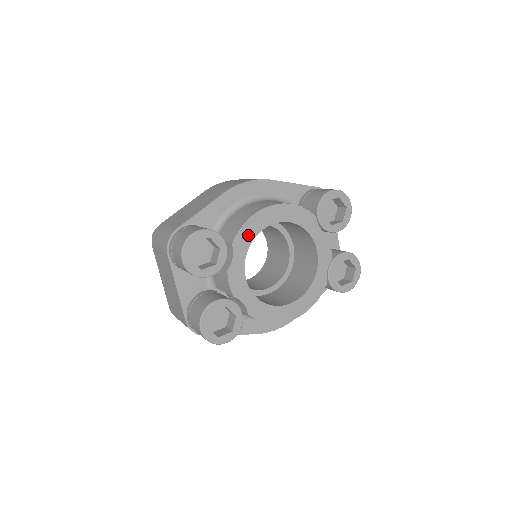
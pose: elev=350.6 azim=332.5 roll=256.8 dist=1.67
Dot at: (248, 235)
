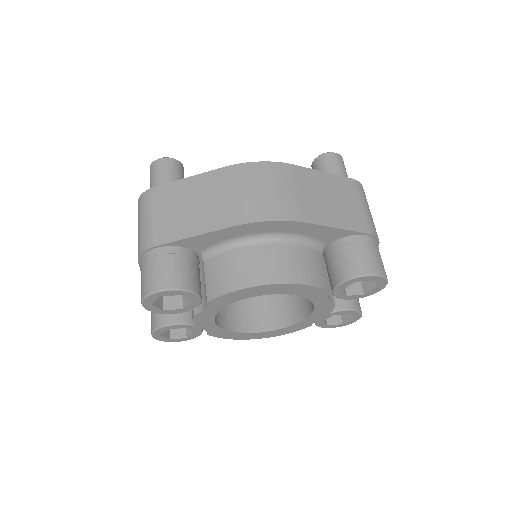
Dot at: (231, 299)
